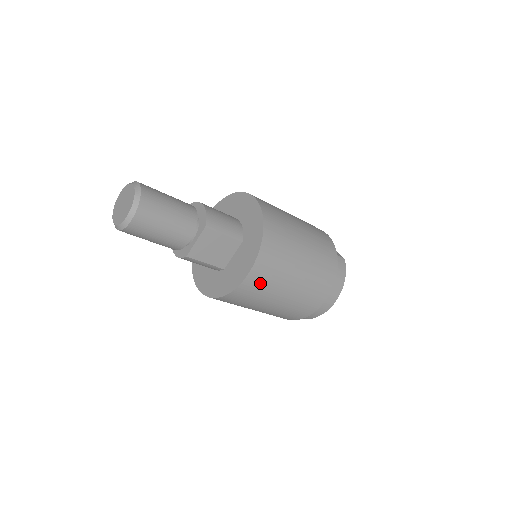
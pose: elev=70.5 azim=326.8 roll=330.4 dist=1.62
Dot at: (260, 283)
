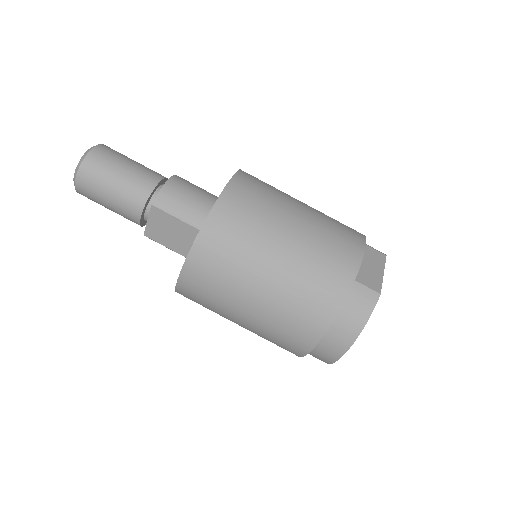
Dot at: (202, 288)
